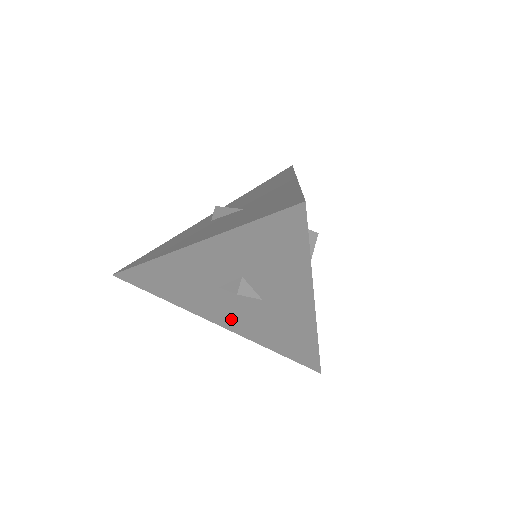
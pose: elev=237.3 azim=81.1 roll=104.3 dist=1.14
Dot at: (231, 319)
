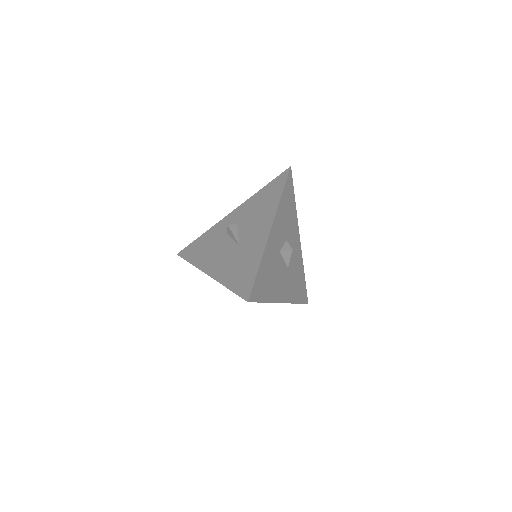
Dot at: occluded
